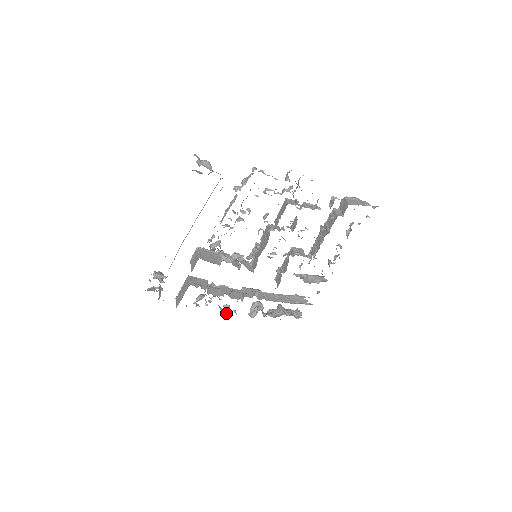
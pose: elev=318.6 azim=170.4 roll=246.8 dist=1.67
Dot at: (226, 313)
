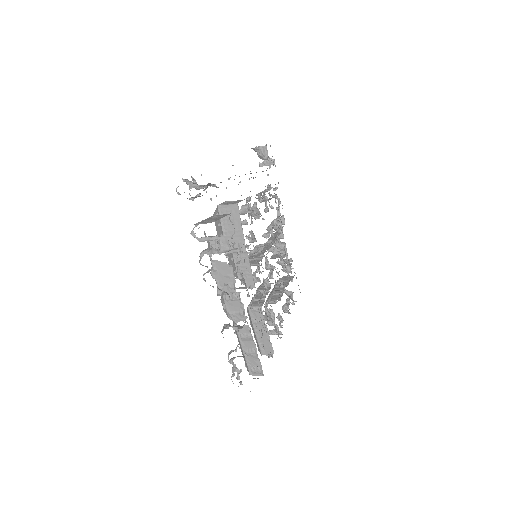
Dot at: (227, 293)
